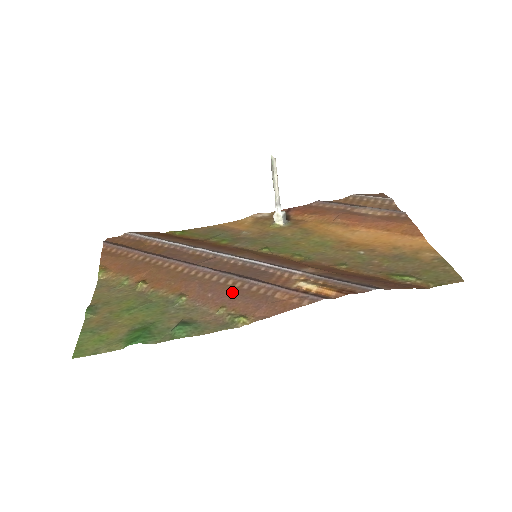
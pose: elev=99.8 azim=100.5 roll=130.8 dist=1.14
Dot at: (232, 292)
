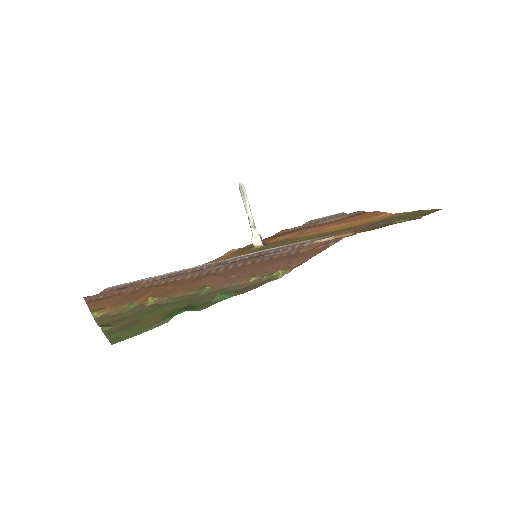
Dot at: (256, 265)
